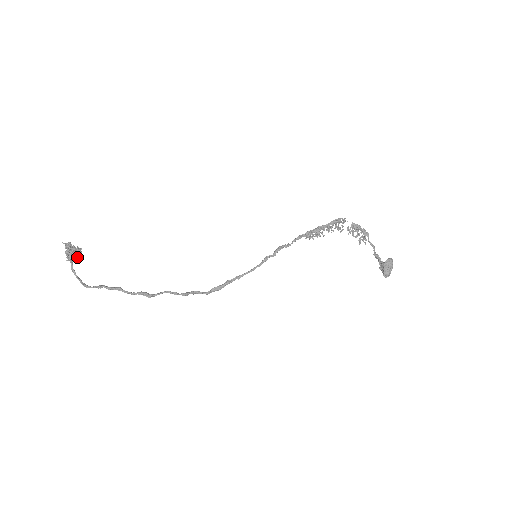
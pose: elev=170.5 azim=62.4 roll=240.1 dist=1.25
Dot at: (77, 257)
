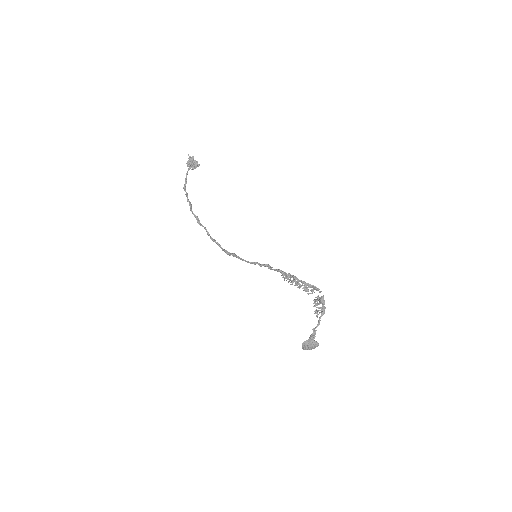
Dot at: (194, 168)
